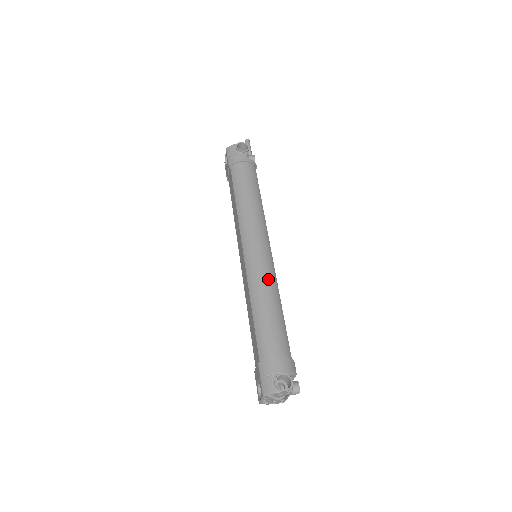
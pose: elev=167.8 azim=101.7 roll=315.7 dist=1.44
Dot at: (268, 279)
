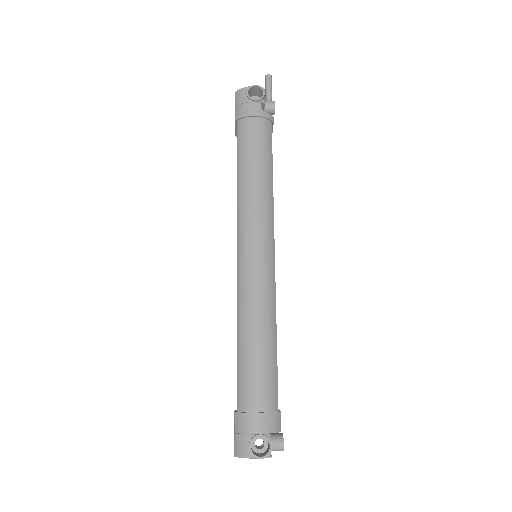
Dot at: (262, 299)
